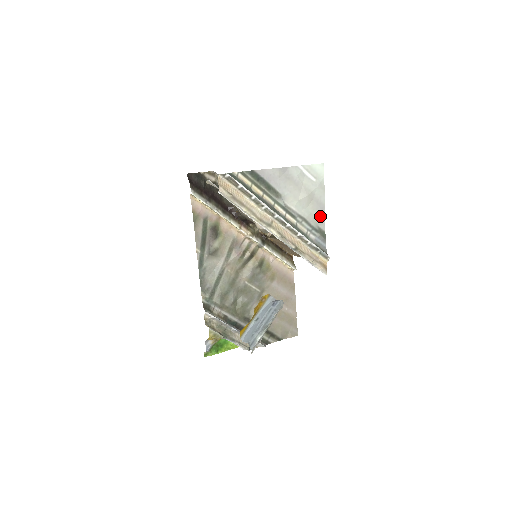
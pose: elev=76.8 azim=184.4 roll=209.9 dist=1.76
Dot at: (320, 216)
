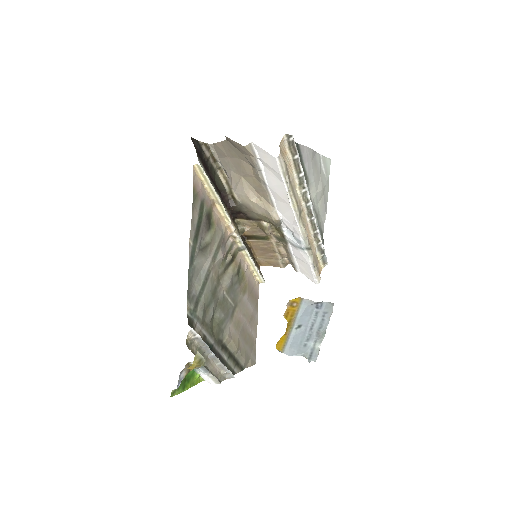
Dot at: (323, 216)
